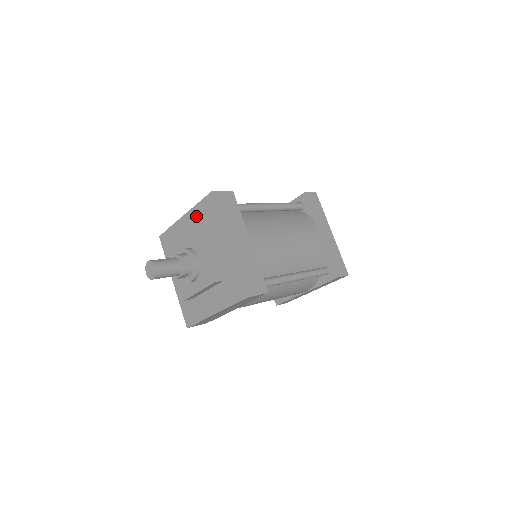
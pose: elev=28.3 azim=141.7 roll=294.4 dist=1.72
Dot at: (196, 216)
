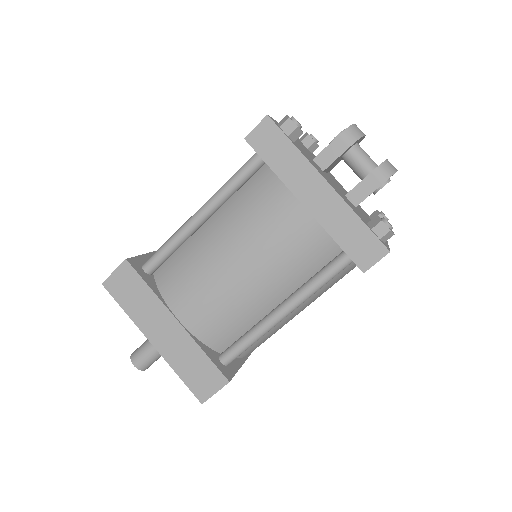
Dot at: occluded
